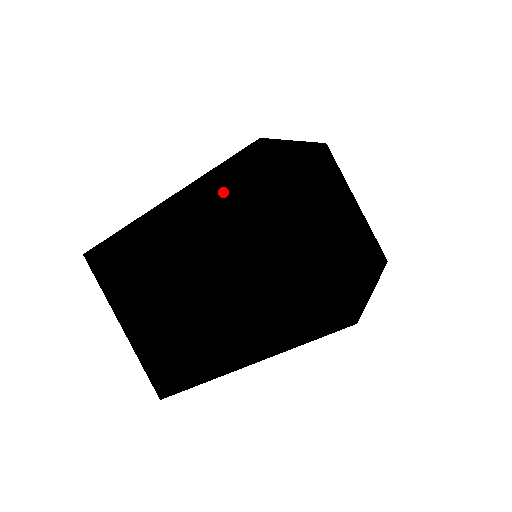
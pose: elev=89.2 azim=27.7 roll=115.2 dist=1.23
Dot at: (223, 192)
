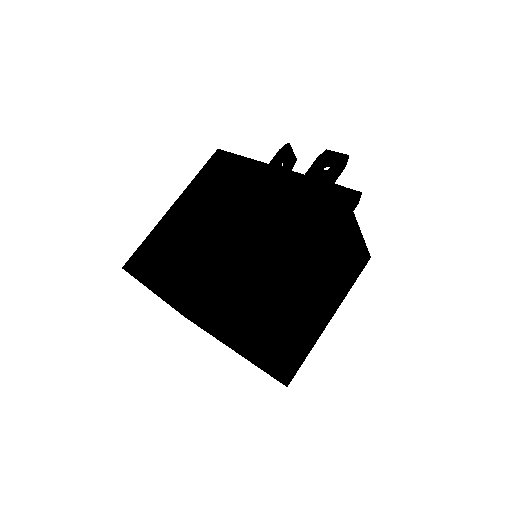
Dot at: occluded
